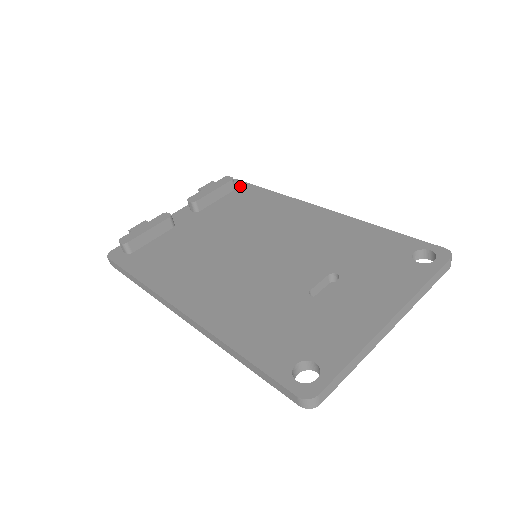
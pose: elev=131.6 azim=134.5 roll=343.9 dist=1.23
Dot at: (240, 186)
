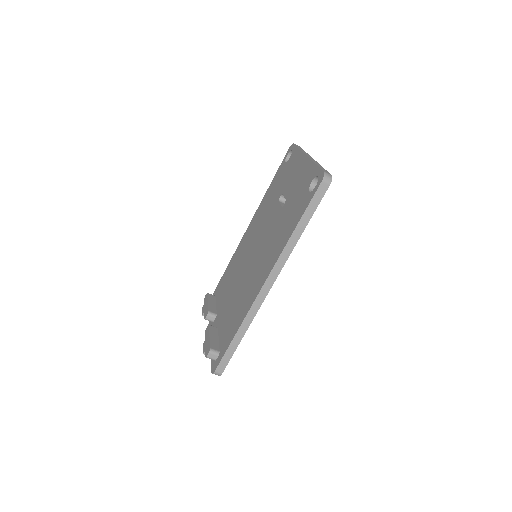
Dot at: (215, 293)
